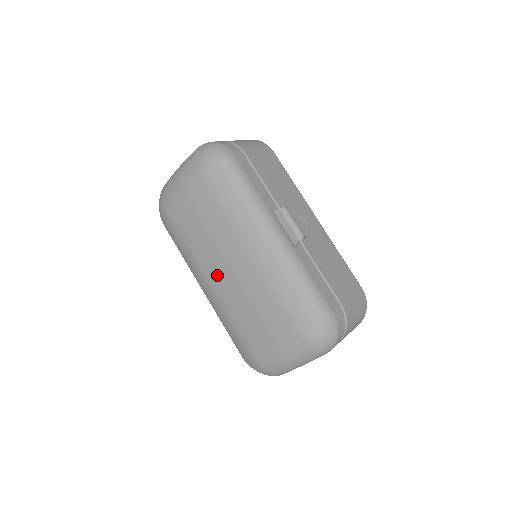
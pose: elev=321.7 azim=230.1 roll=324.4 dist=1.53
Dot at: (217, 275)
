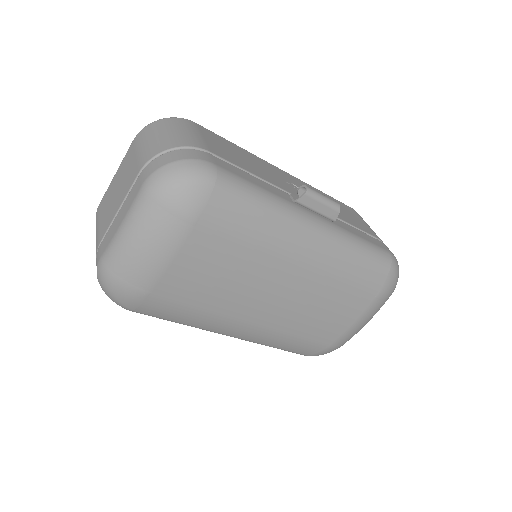
Dot at: (263, 311)
